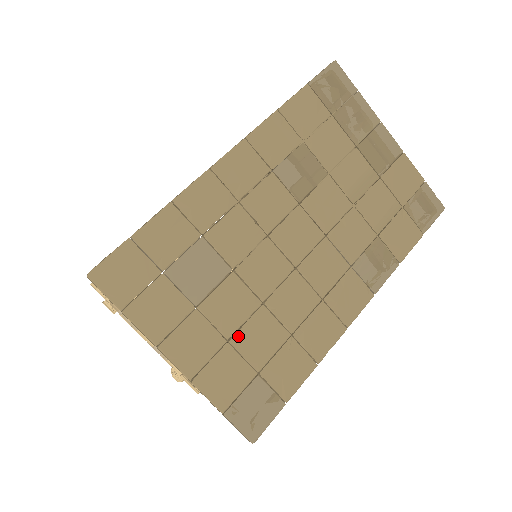
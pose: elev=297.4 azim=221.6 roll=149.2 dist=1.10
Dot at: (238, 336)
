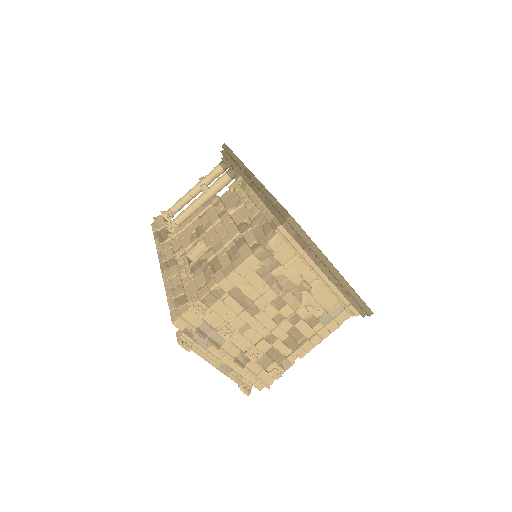
Dot at: occluded
